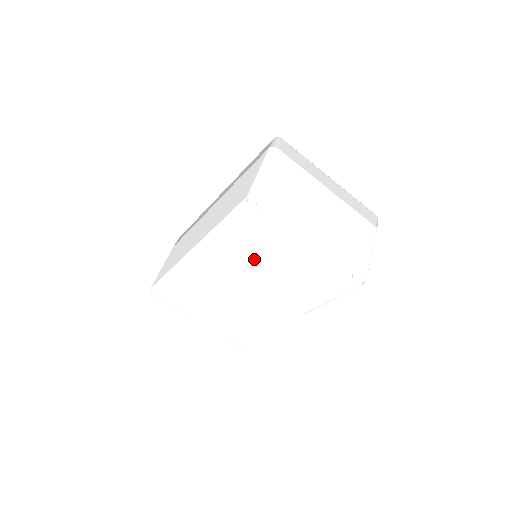
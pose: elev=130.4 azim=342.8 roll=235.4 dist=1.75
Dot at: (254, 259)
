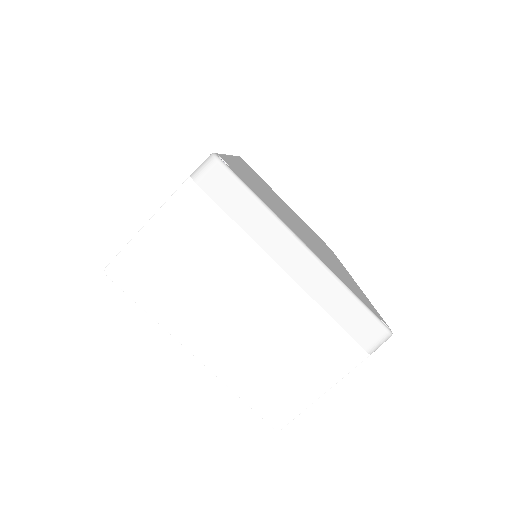
Dot at: occluded
